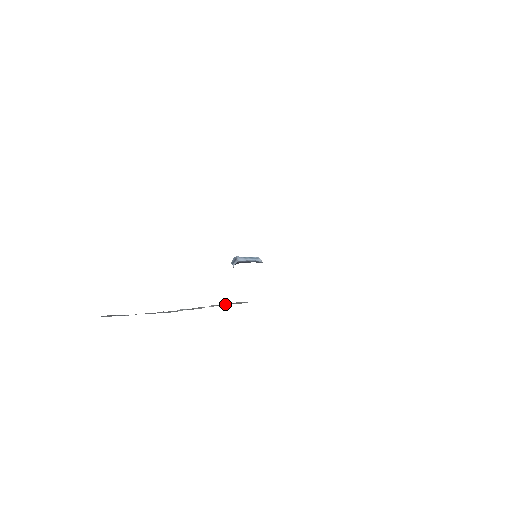
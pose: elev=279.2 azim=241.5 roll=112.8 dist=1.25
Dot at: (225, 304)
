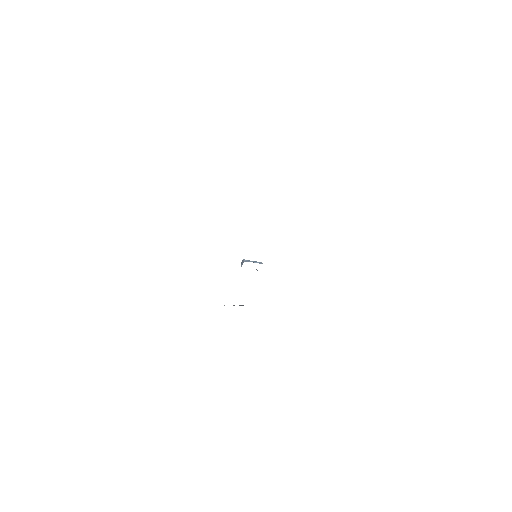
Dot at: occluded
